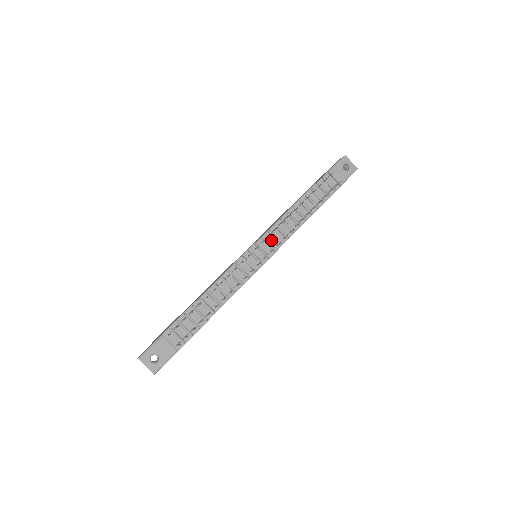
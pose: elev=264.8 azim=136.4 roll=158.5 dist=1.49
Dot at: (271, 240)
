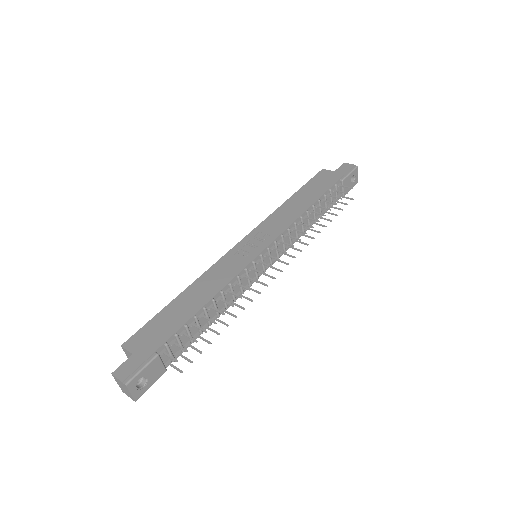
Dot at: (279, 245)
